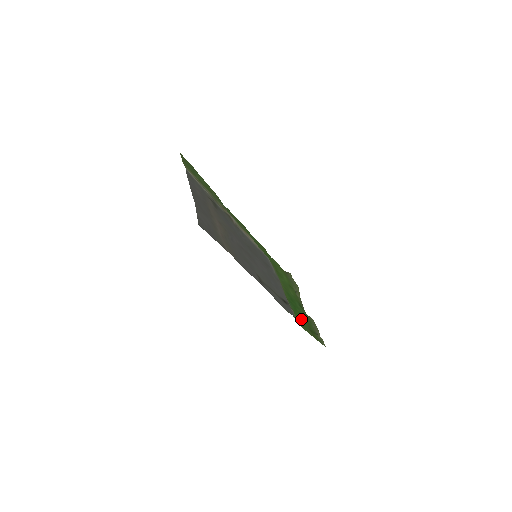
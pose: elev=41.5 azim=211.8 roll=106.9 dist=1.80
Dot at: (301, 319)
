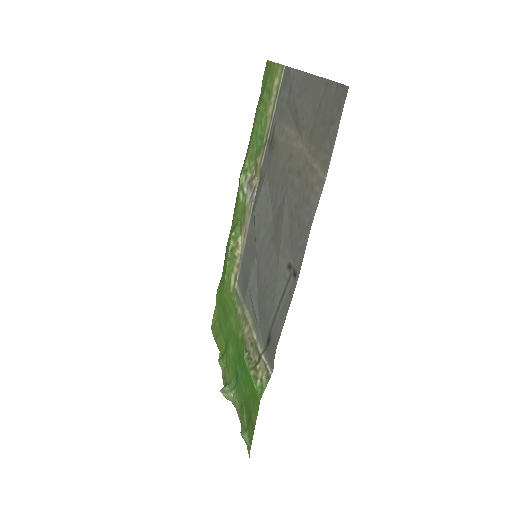
Dot at: (250, 389)
